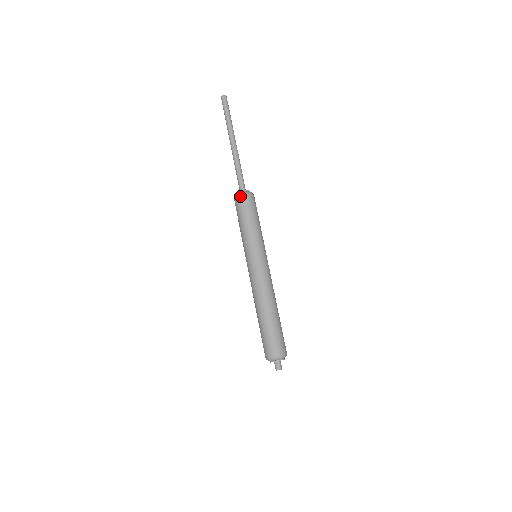
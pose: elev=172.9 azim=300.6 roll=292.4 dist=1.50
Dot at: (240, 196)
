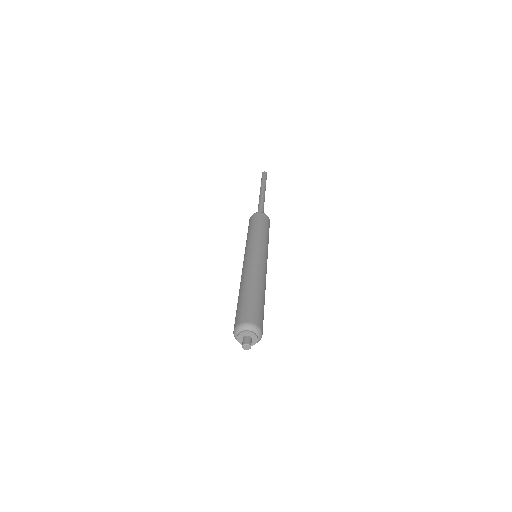
Dot at: (250, 217)
